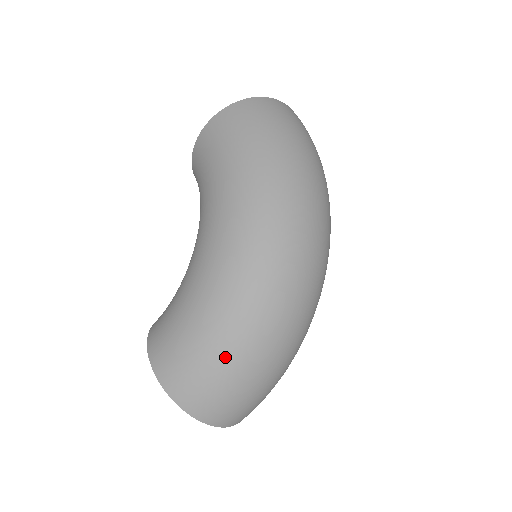
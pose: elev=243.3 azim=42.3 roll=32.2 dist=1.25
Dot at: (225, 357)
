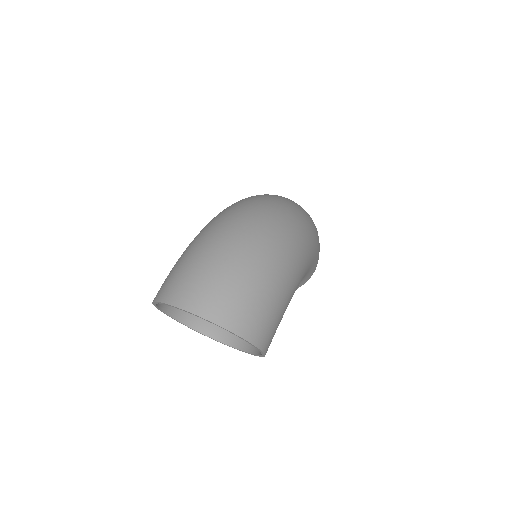
Dot at: (191, 250)
